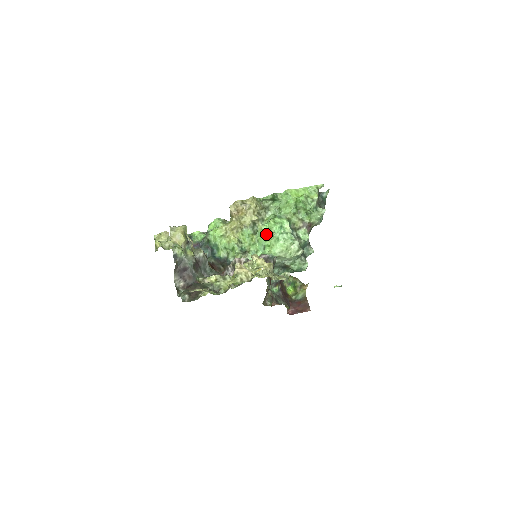
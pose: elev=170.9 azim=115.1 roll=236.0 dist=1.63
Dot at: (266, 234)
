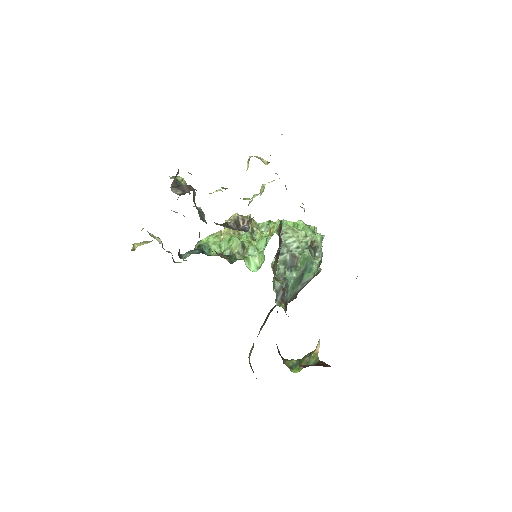
Dot at: occluded
